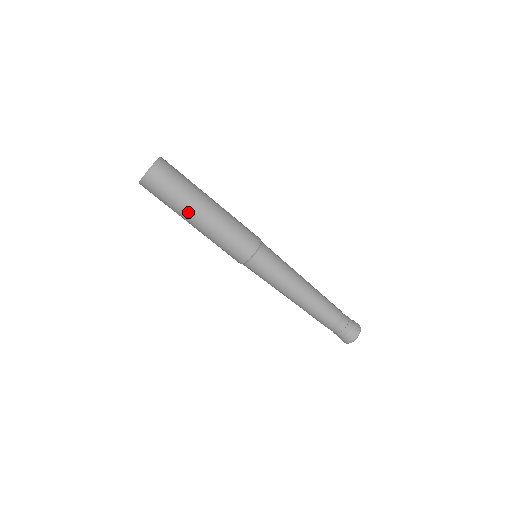
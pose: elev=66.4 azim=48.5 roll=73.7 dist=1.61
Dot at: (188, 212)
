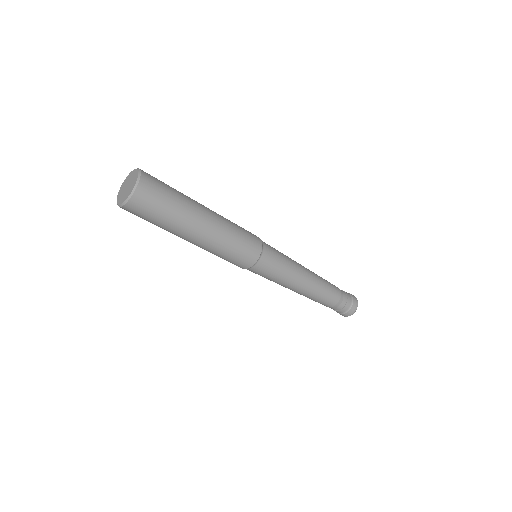
Dot at: (180, 234)
